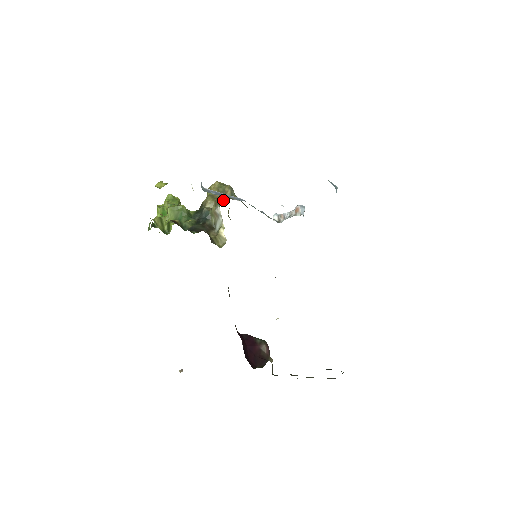
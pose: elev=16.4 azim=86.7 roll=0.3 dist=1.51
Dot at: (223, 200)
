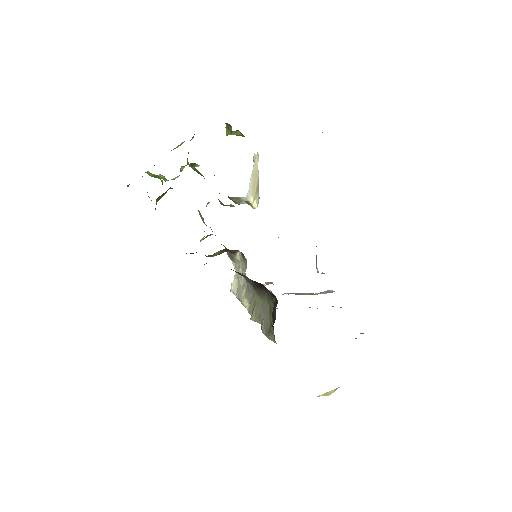
Dot at: occluded
